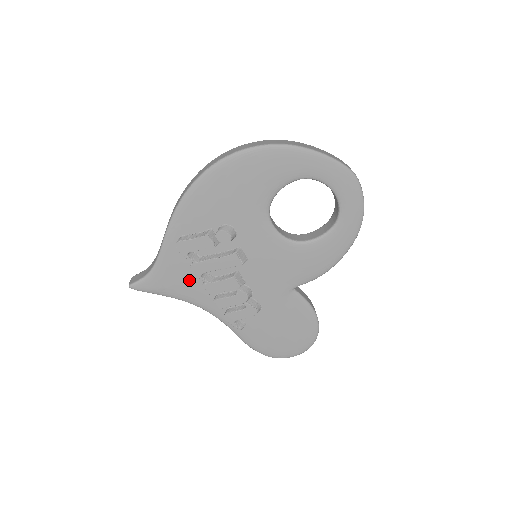
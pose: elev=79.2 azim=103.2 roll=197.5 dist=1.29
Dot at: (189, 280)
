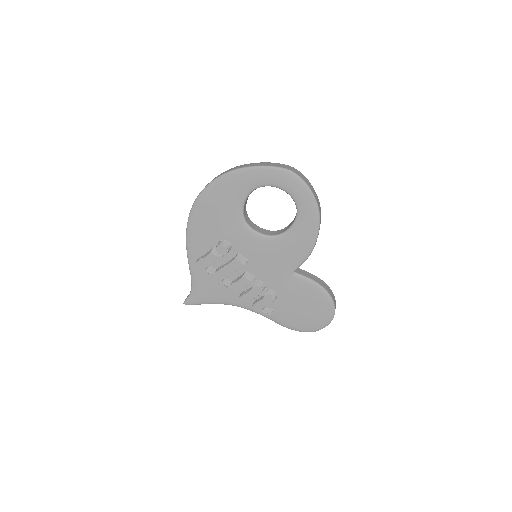
Dot at: (218, 288)
